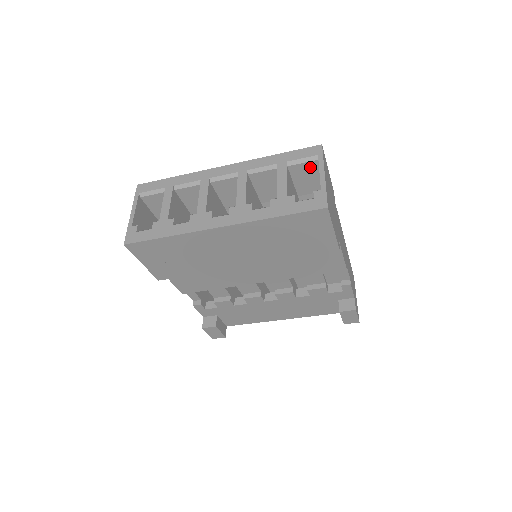
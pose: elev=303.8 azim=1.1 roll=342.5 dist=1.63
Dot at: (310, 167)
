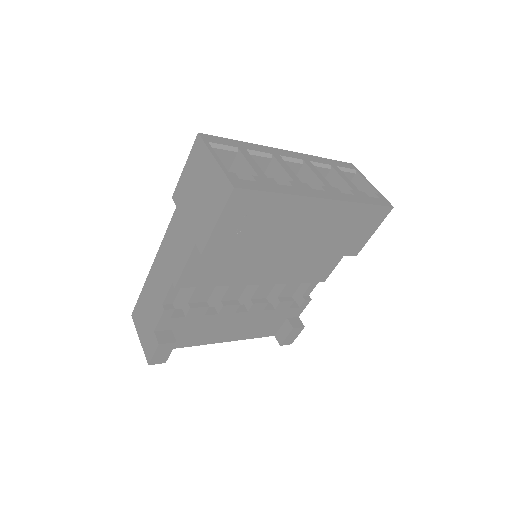
Dot at: occluded
